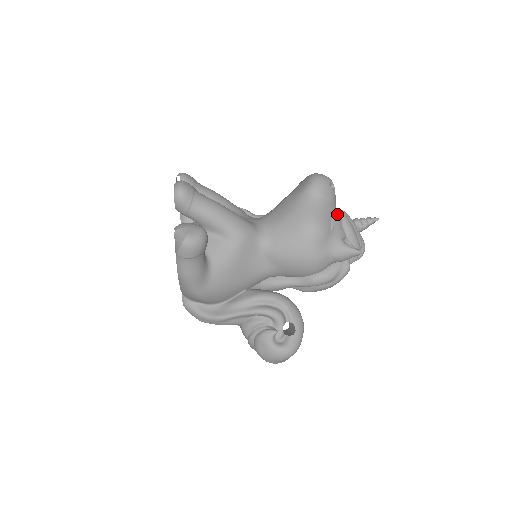
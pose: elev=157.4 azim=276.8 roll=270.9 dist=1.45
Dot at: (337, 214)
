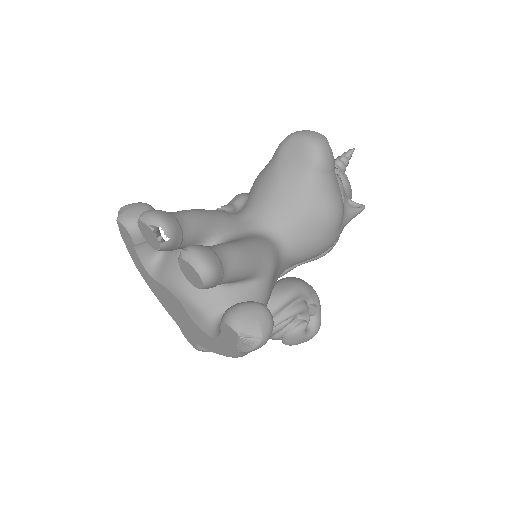
Dot at: (339, 177)
